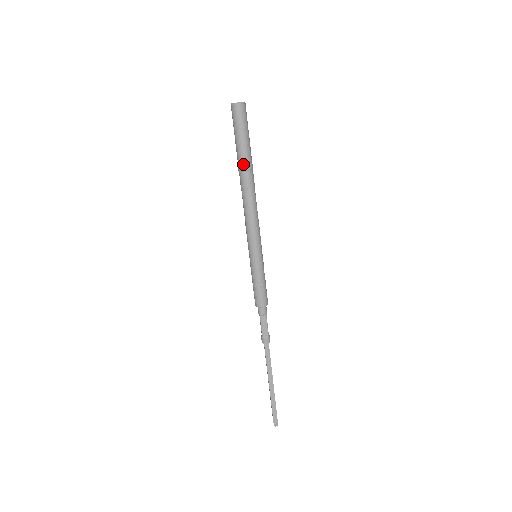
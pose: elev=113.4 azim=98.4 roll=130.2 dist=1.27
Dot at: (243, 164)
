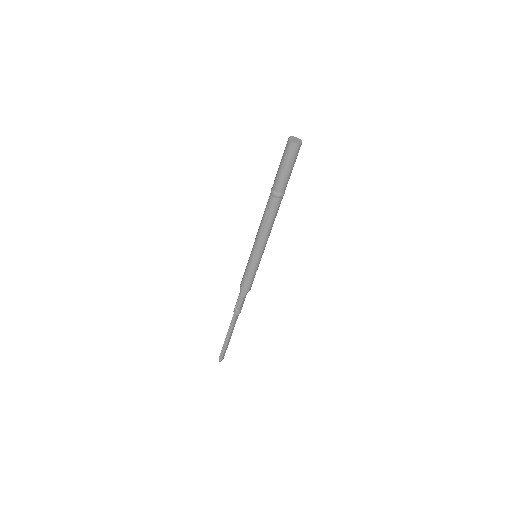
Dot at: (274, 189)
